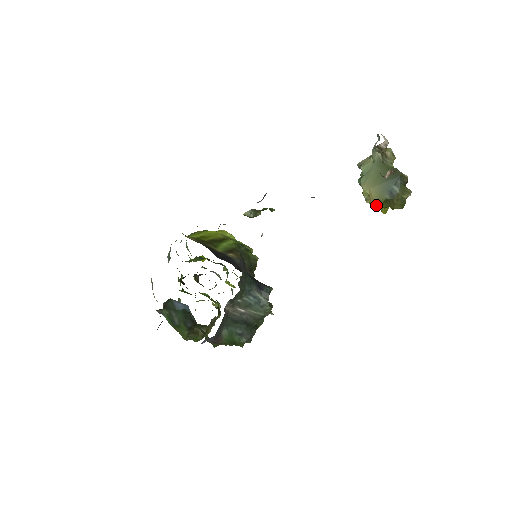
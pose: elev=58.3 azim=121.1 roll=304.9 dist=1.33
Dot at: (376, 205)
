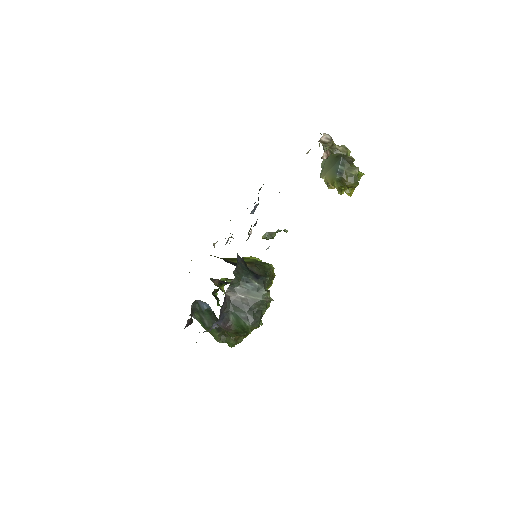
Dot at: (338, 190)
